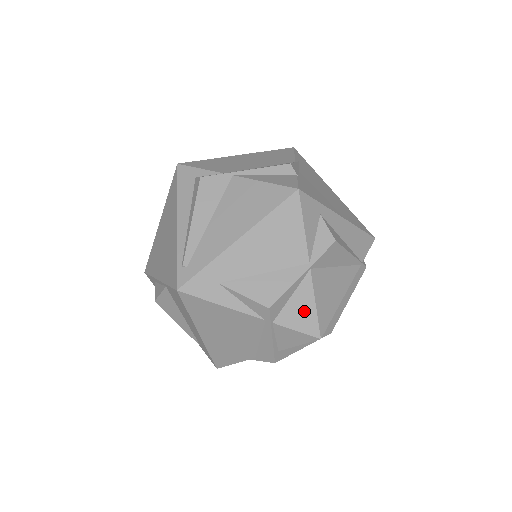
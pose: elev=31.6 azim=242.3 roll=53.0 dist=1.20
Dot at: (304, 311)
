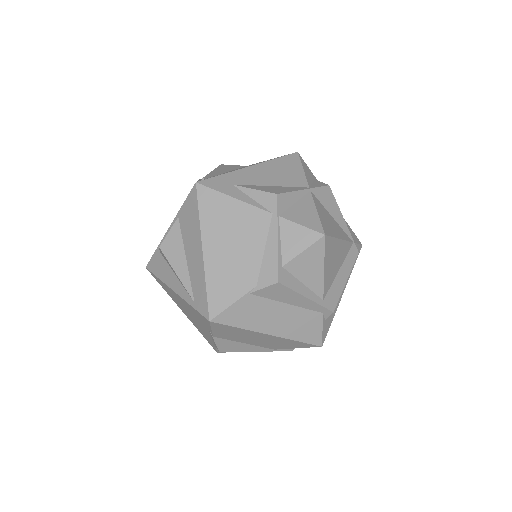
Dot at: (307, 214)
